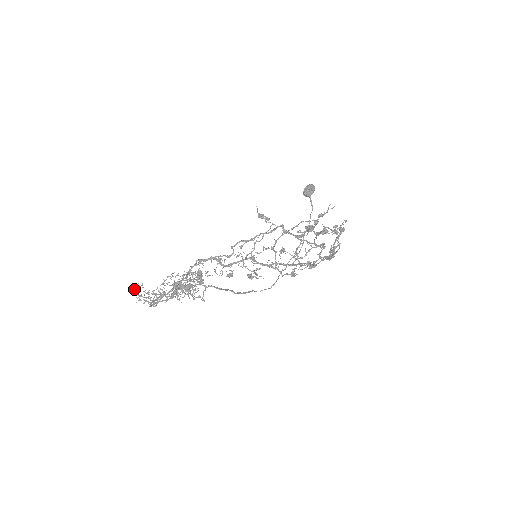
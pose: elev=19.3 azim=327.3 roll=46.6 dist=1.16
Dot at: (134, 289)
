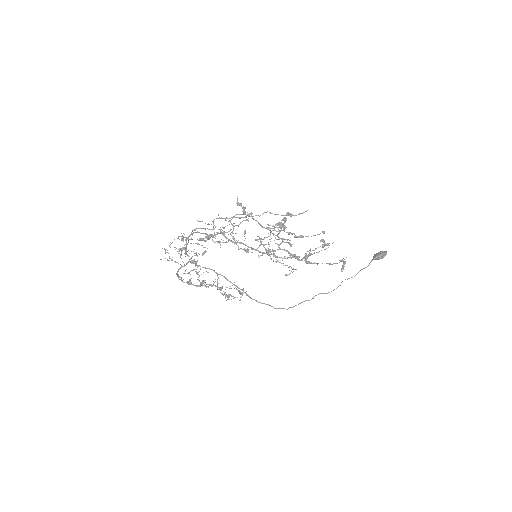
Dot at: (190, 279)
